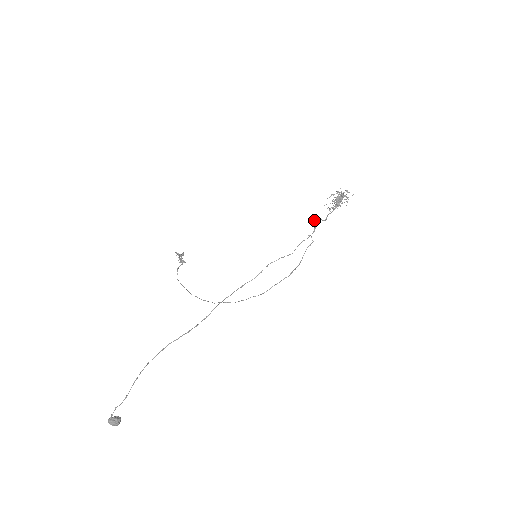
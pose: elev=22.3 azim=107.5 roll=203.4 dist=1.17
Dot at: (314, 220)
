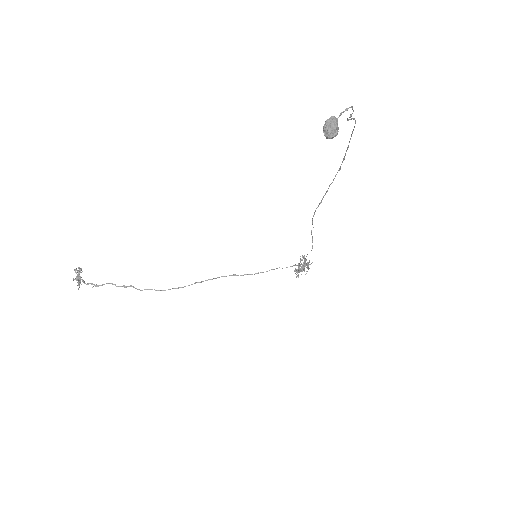
Dot at: occluded
